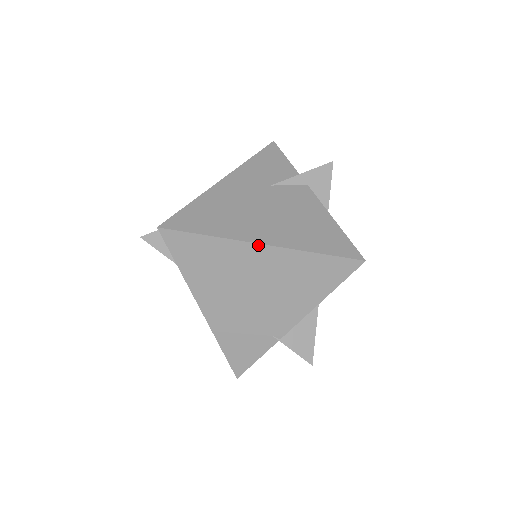
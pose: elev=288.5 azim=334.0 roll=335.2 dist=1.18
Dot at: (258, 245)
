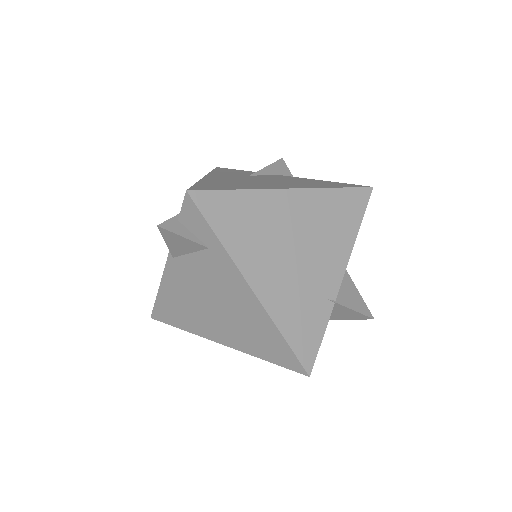
Dot at: (287, 190)
